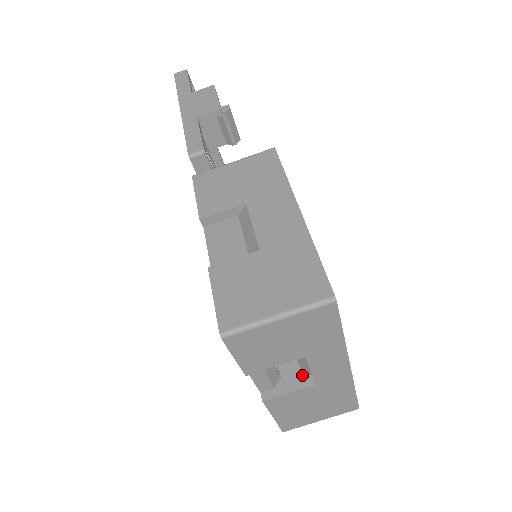
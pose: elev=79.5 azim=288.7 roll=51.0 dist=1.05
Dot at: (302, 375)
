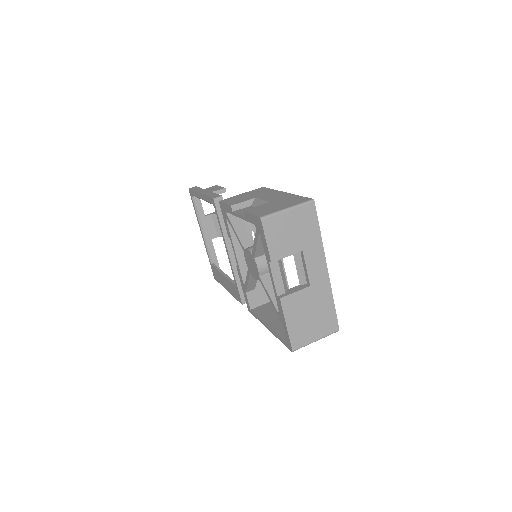
Dot at: (300, 286)
